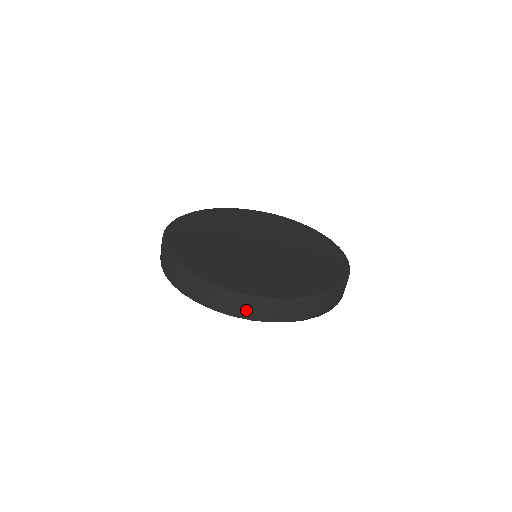
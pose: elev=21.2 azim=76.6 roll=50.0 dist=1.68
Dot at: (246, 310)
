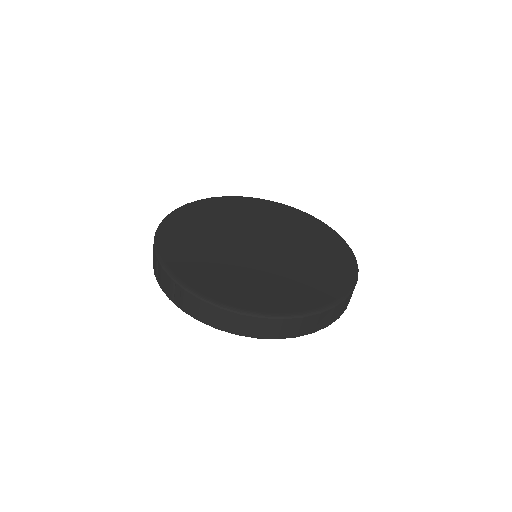
Dot at: (326, 321)
